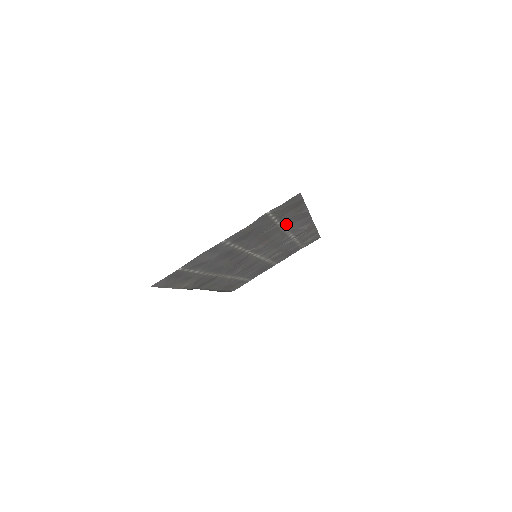
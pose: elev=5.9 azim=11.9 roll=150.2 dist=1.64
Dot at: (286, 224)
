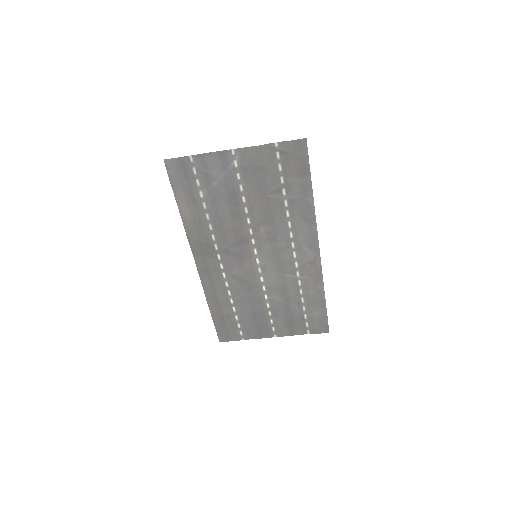
Dot at: (291, 211)
